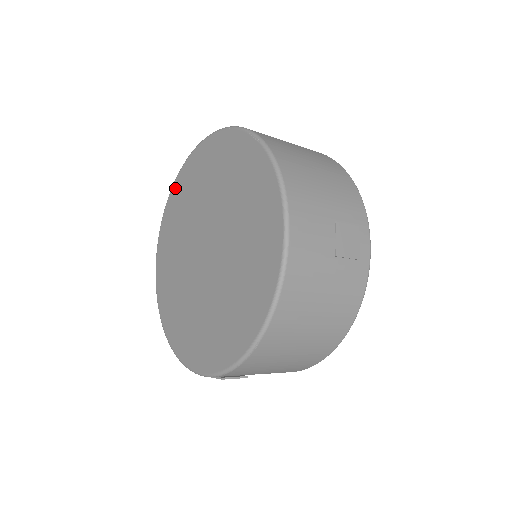
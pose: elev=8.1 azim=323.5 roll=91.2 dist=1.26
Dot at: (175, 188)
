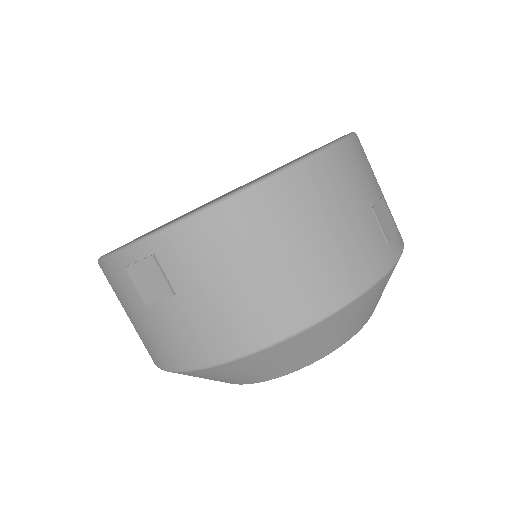
Dot at: occluded
